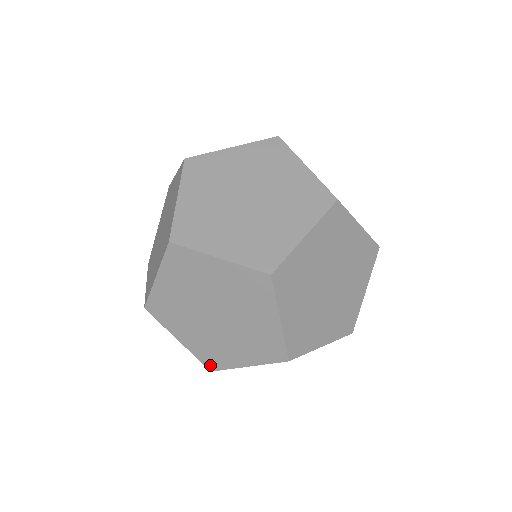
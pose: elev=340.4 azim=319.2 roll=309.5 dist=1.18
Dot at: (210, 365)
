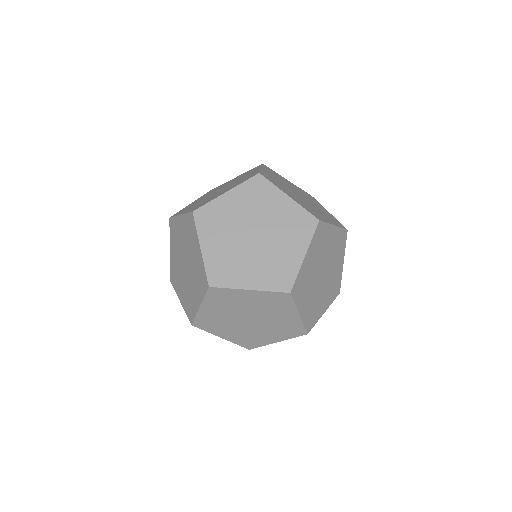
Dot at: (190, 318)
